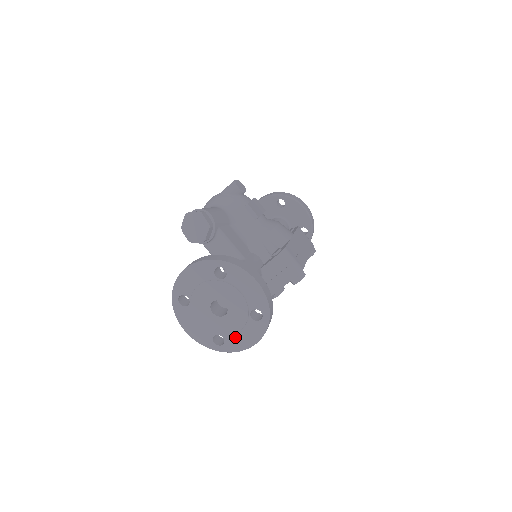
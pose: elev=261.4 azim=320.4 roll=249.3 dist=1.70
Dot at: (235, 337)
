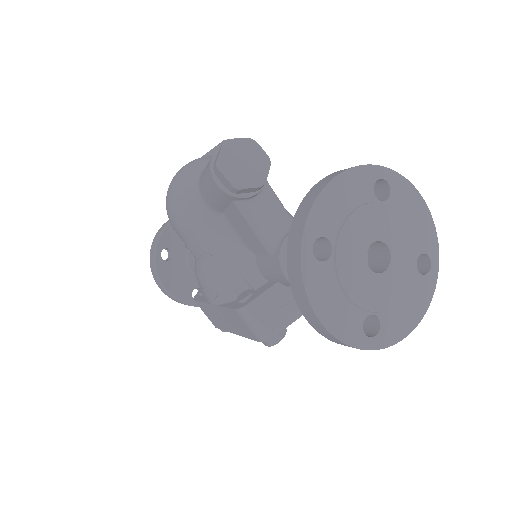
Dot at: (396, 313)
